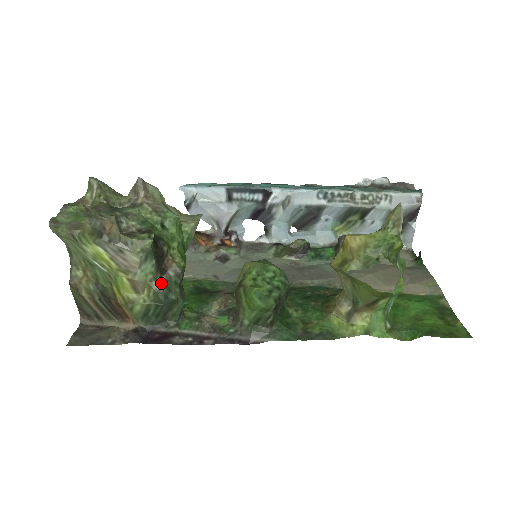
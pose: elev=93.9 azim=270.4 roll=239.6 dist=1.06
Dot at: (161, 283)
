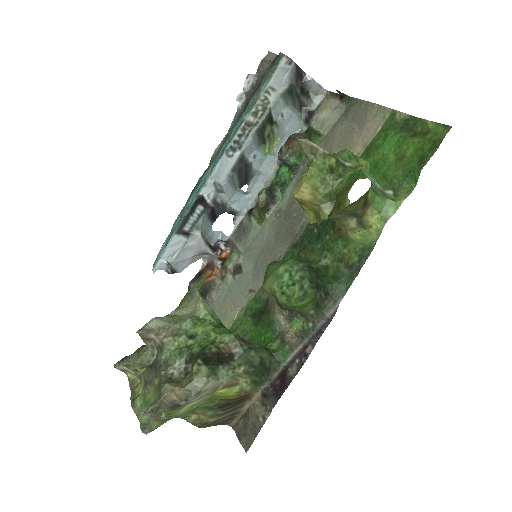
Dot at: (240, 364)
